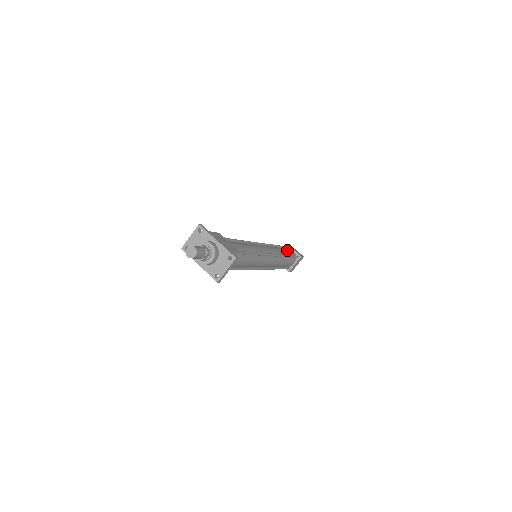
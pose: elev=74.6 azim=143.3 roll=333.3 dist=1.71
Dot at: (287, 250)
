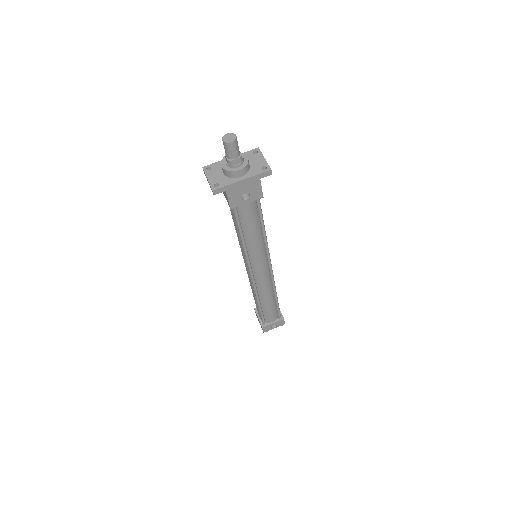
Dot at: occluded
